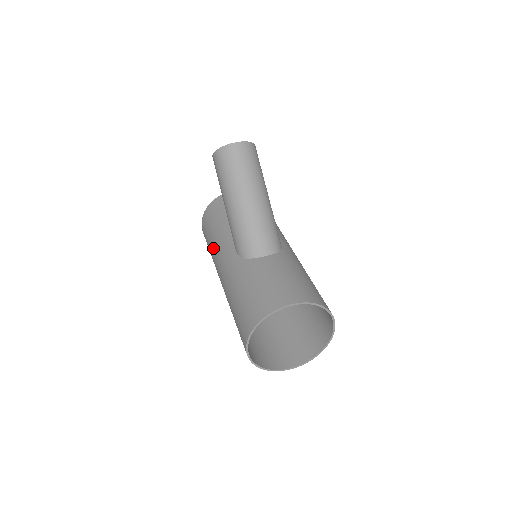
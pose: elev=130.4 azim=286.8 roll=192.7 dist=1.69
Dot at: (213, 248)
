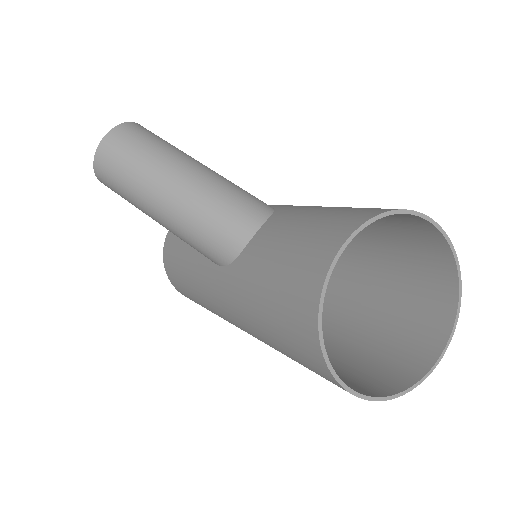
Dot at: (198, 296)
